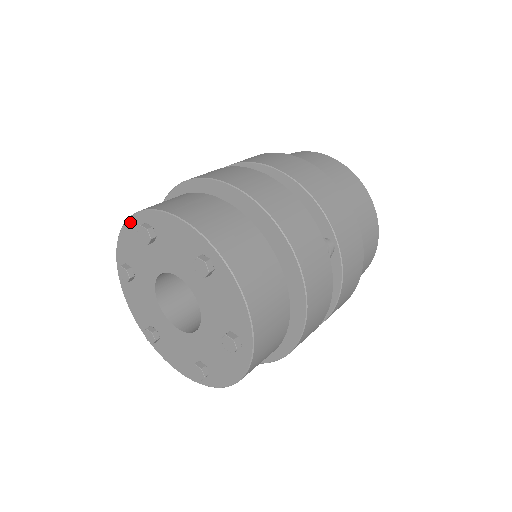
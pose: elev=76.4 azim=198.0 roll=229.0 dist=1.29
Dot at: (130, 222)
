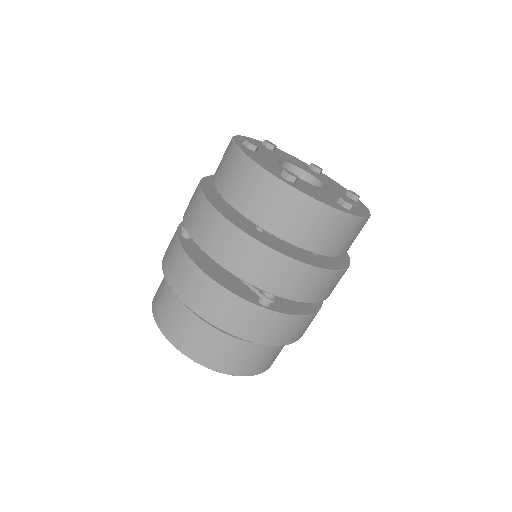
Dot at: occluded
